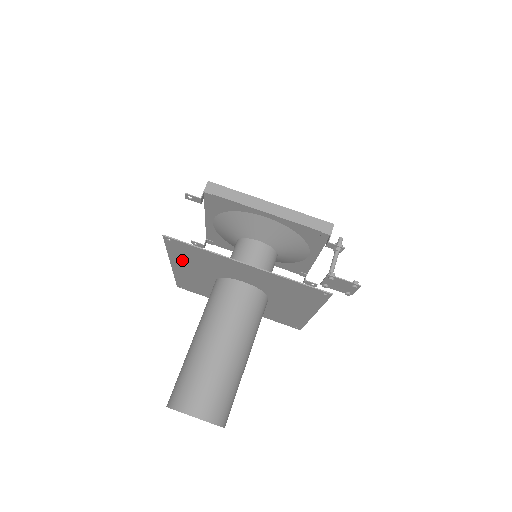
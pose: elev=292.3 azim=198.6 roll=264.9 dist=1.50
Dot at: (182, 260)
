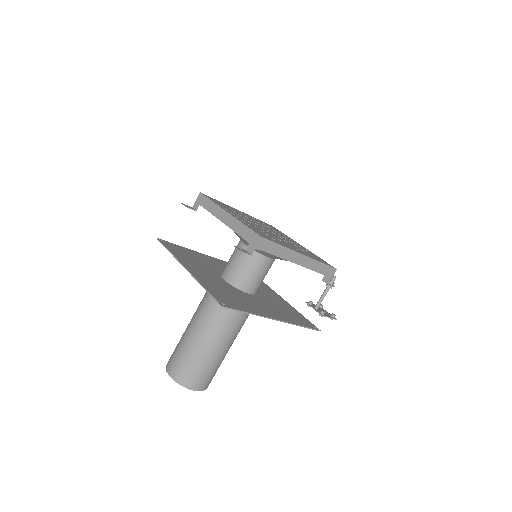
Dot at: (208, 285)
